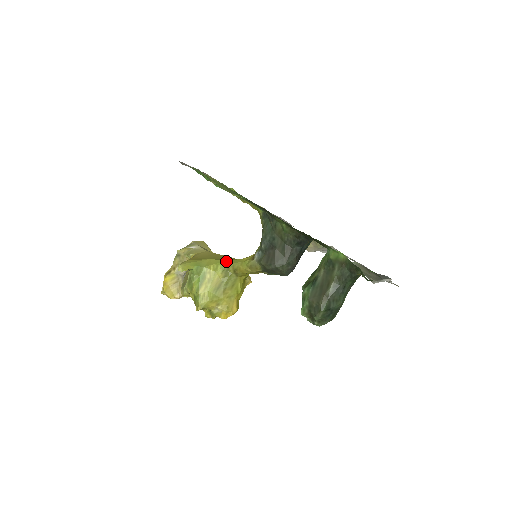
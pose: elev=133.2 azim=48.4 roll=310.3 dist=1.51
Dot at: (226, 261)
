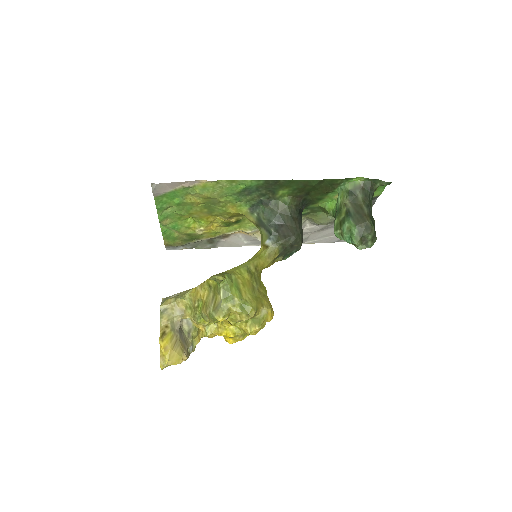
Dot at: (243, 264)
